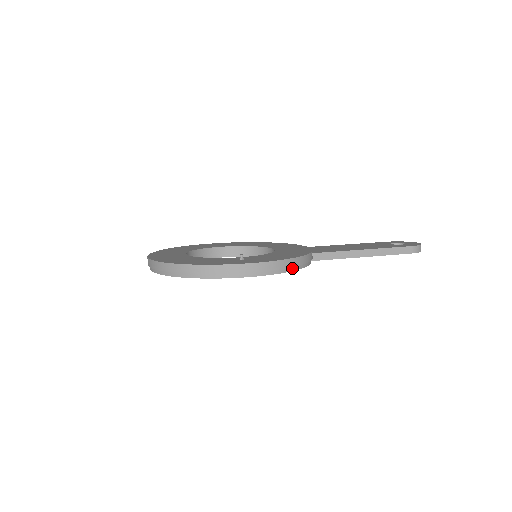
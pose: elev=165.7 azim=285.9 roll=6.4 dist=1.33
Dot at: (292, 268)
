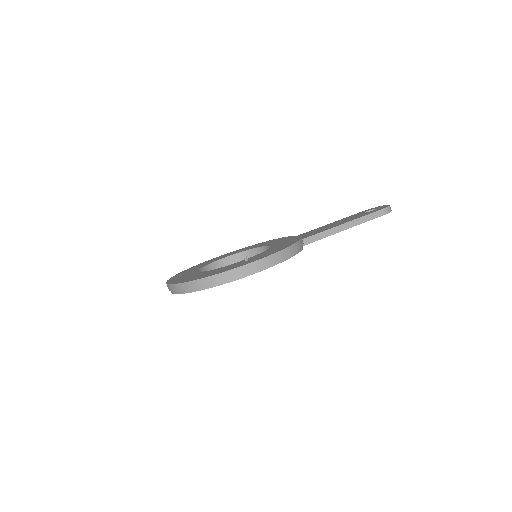
Dot at: (289, 255)
